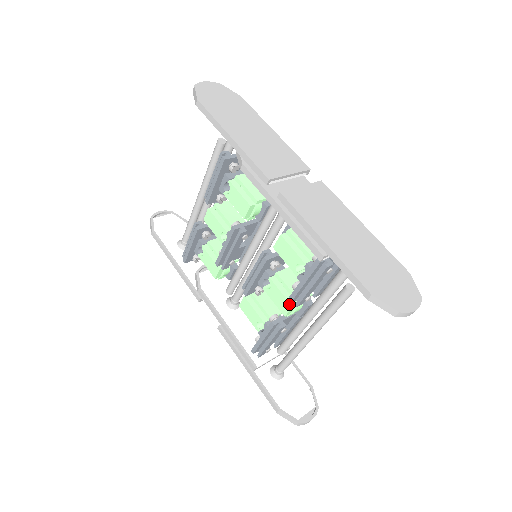
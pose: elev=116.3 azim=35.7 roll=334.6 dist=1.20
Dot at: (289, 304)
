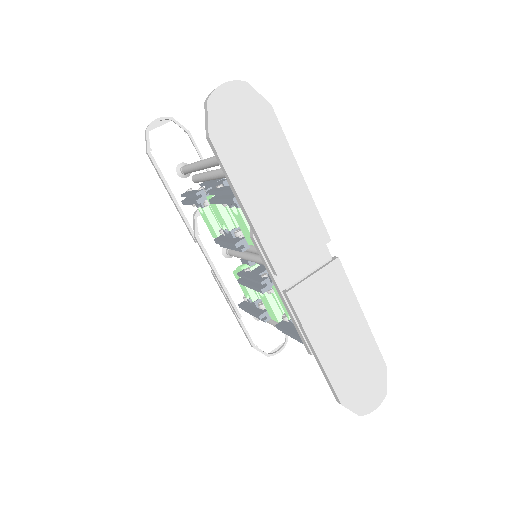
Dot at: (277, 320)
